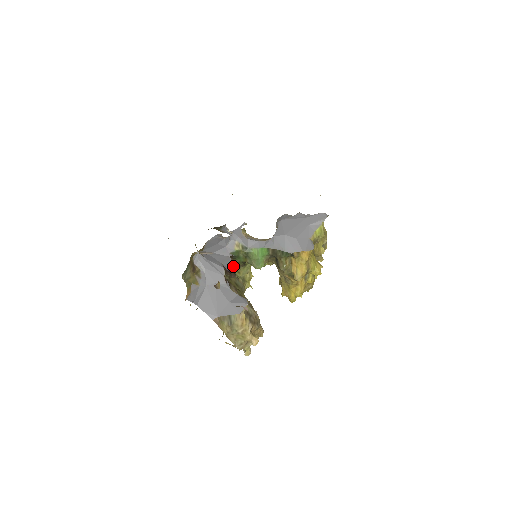
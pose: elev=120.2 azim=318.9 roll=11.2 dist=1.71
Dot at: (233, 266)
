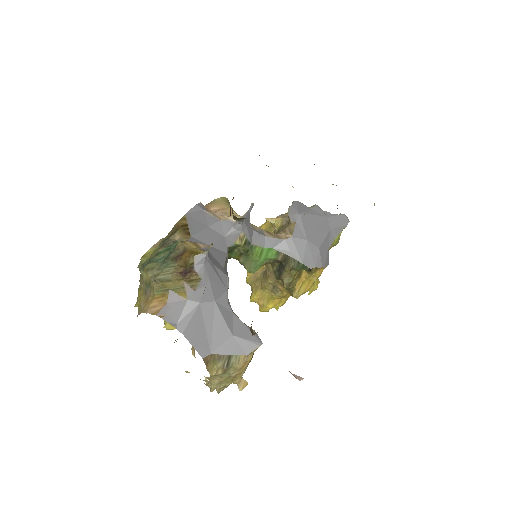
Dot at: occluded
